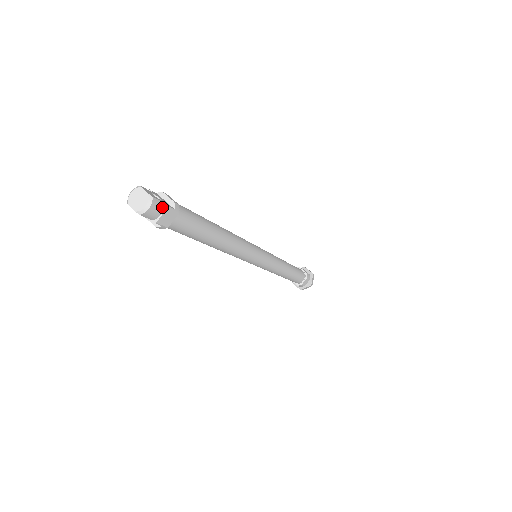
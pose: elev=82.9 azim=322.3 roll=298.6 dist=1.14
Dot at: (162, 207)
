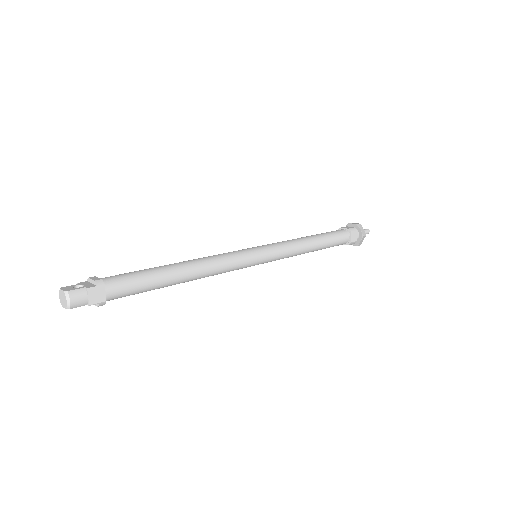
Dot at: (84, 292)
